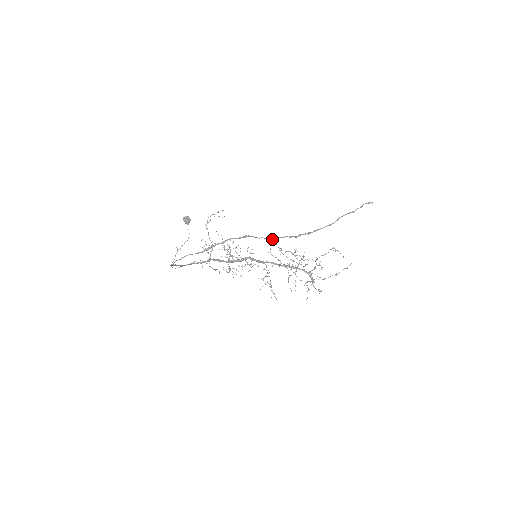
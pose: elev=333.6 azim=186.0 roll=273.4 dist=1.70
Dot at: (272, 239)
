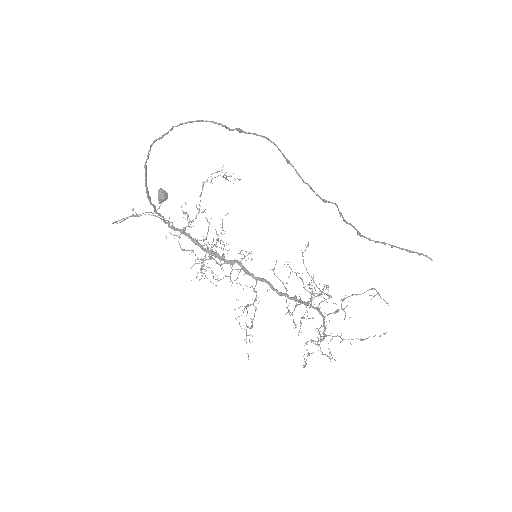
Dot at: (319, 196)
